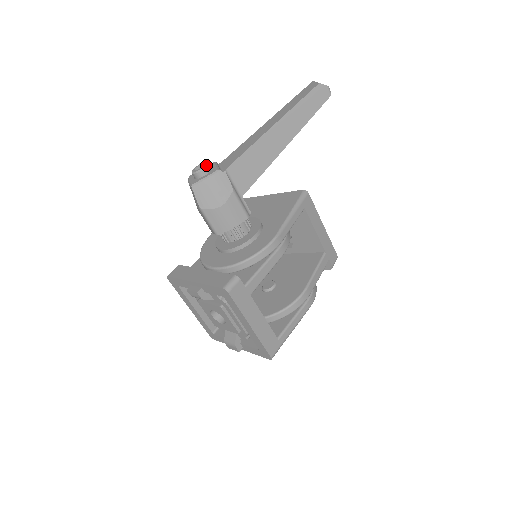
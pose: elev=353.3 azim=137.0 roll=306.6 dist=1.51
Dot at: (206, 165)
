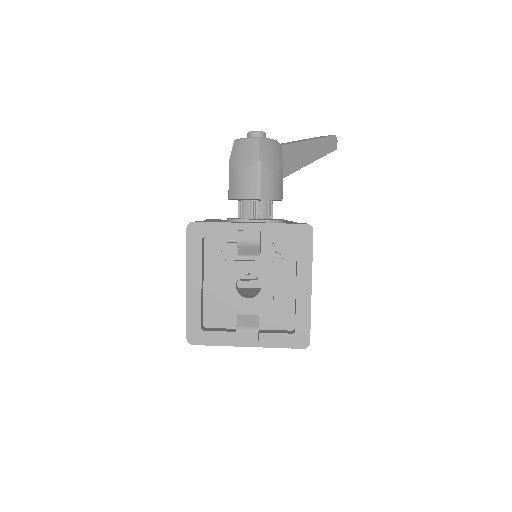
Dot at: (265, 133)
